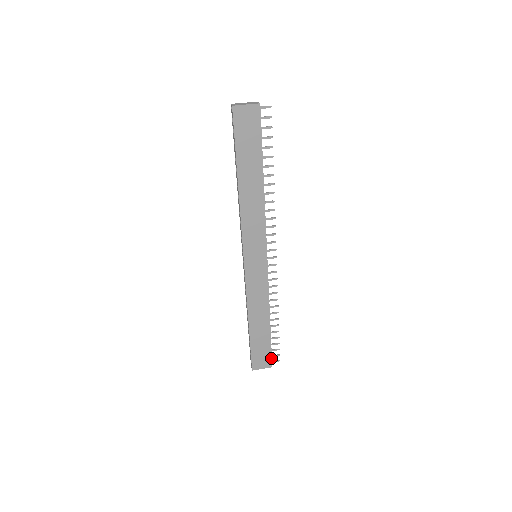
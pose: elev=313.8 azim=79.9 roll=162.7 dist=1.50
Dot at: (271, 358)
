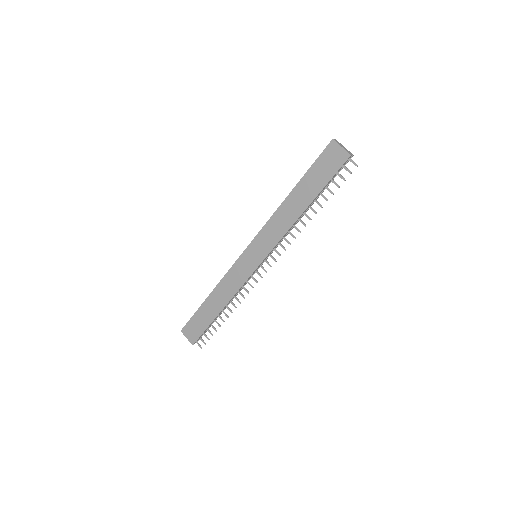
Dot at: (198, 338)
